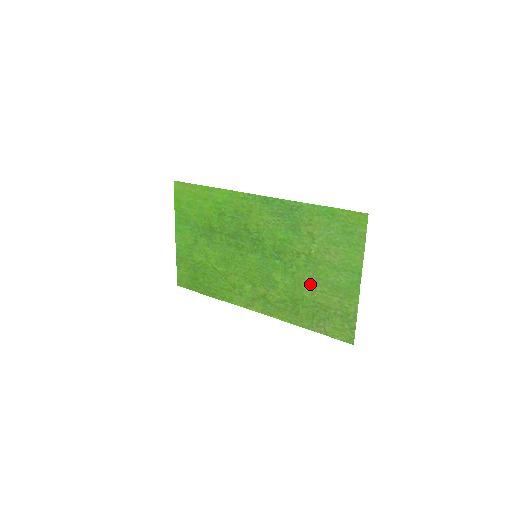
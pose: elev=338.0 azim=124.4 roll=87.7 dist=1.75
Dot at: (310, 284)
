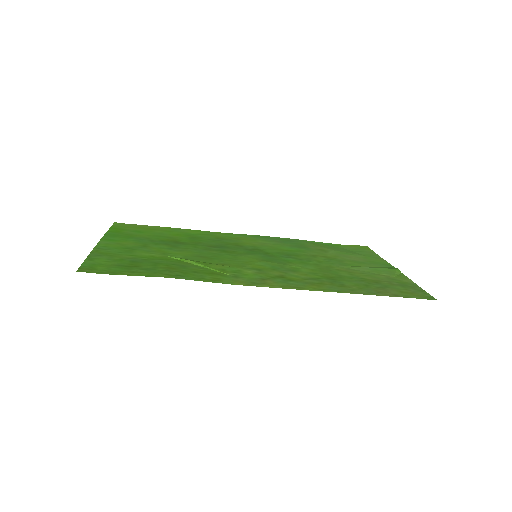
Dot at: (342, 269)
